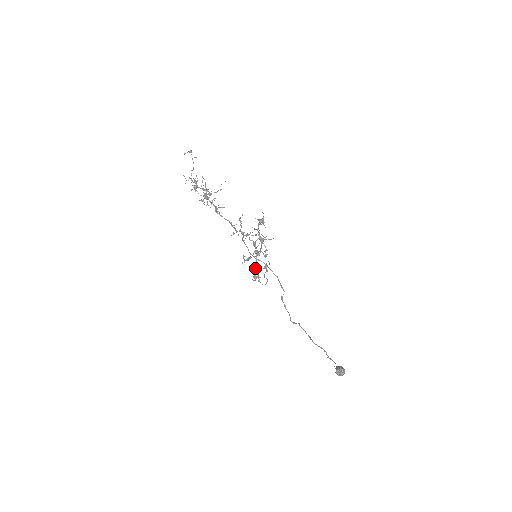
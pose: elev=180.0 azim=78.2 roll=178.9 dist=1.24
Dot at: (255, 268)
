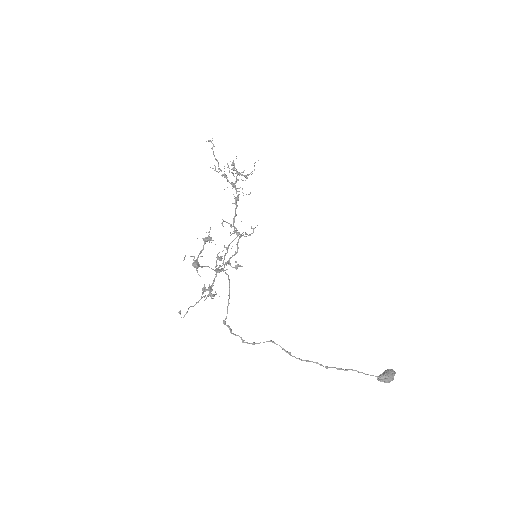
Dot at: occluded
